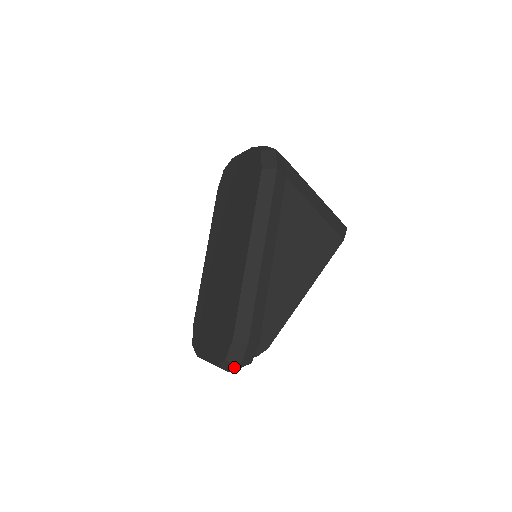
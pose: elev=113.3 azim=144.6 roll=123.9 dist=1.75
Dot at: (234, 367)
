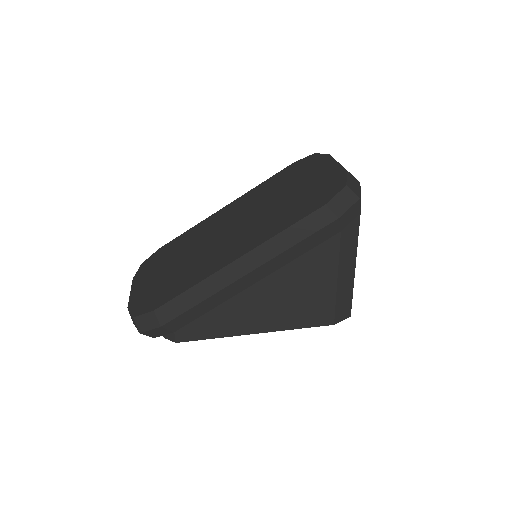
Dot at: occluded
